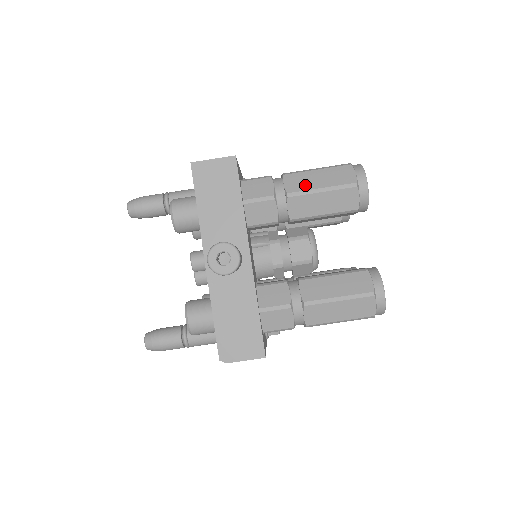
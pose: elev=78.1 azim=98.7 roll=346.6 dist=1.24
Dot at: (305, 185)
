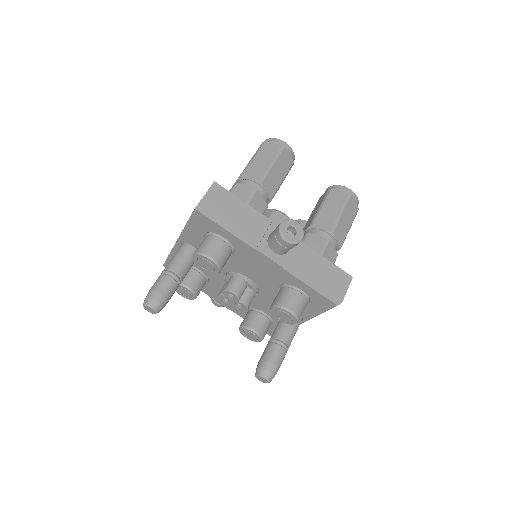
Dot at: (261, 169)
